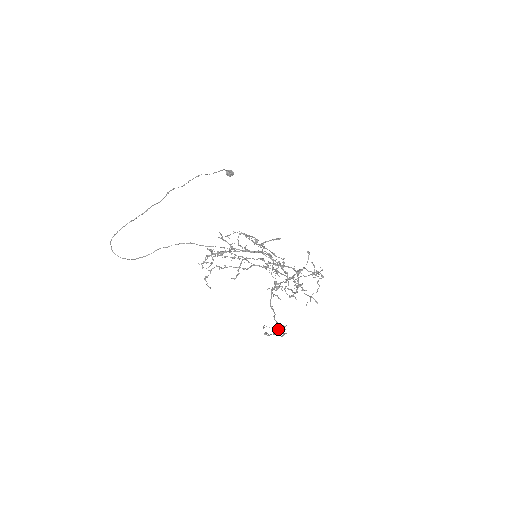
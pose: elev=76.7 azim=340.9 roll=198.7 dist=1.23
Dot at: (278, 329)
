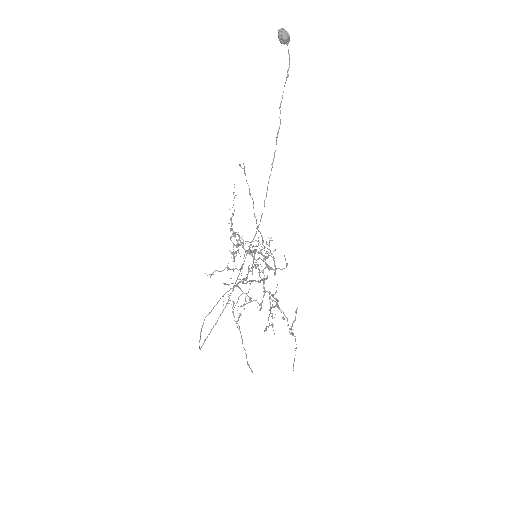
Dot at: (233, 312)
